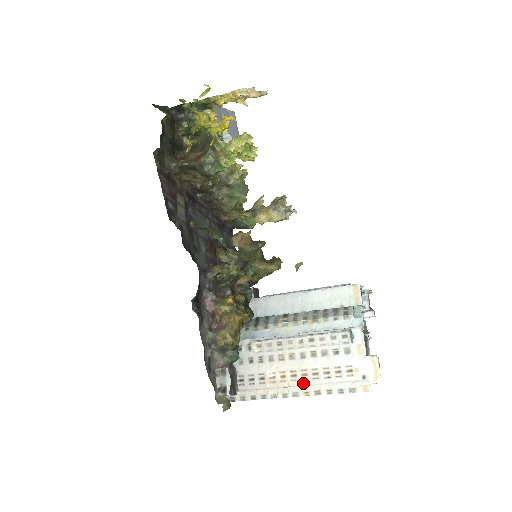
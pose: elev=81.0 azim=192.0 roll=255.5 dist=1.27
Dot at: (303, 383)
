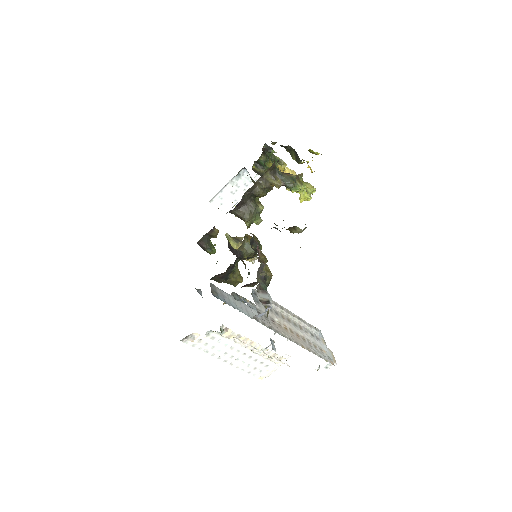
Dot at: (299, 339)
